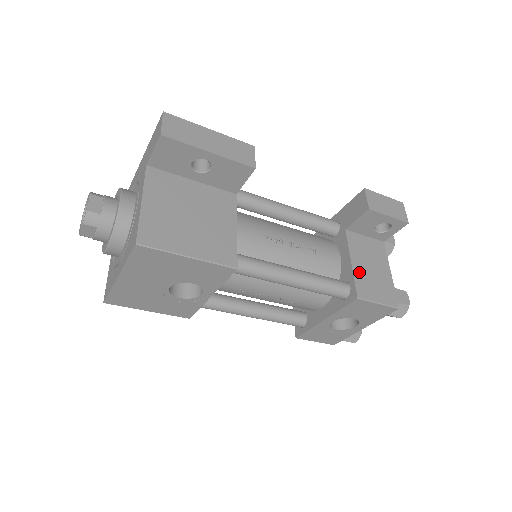
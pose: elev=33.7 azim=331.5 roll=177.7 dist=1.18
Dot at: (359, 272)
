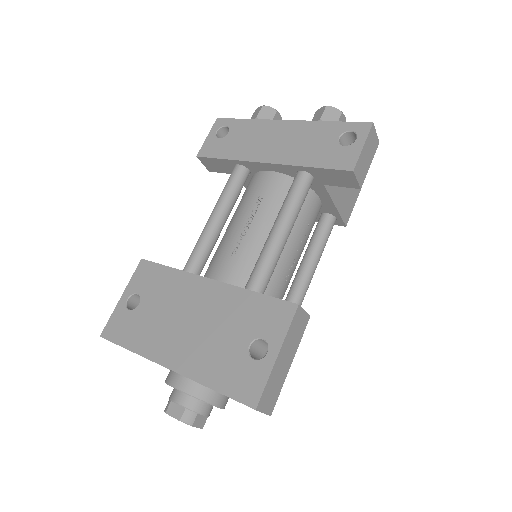
Dot at: (341, 206)
